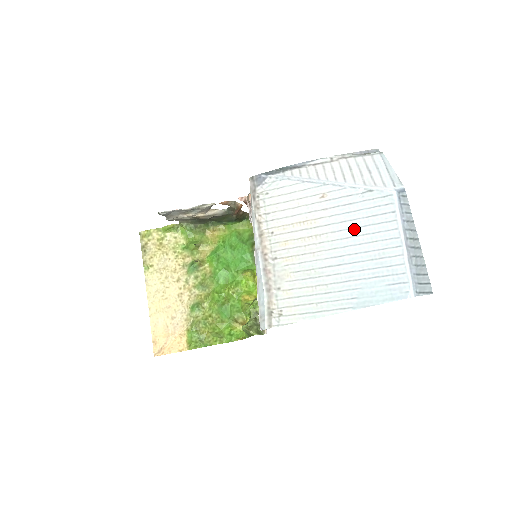
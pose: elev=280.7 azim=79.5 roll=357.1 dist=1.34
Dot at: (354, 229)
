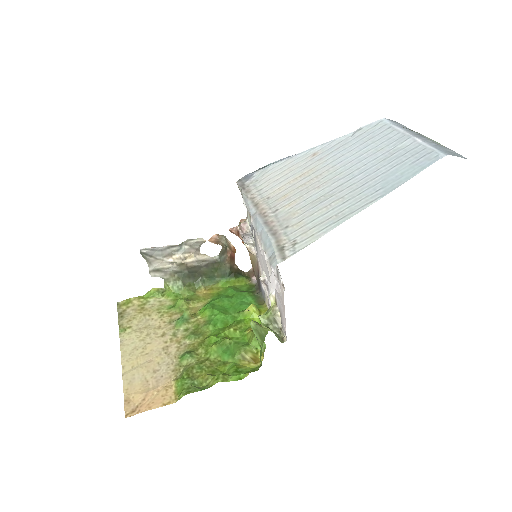
Dot at: (355, 154)
